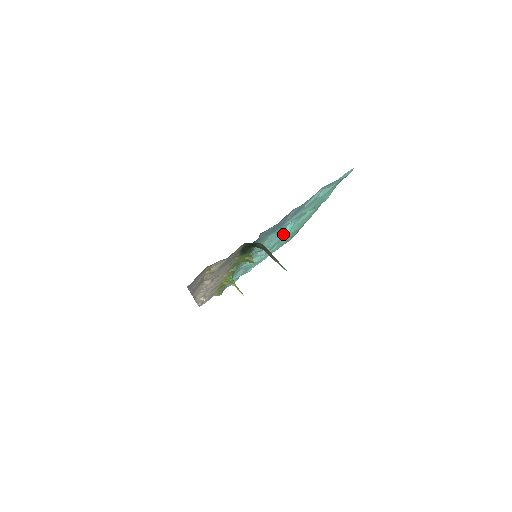
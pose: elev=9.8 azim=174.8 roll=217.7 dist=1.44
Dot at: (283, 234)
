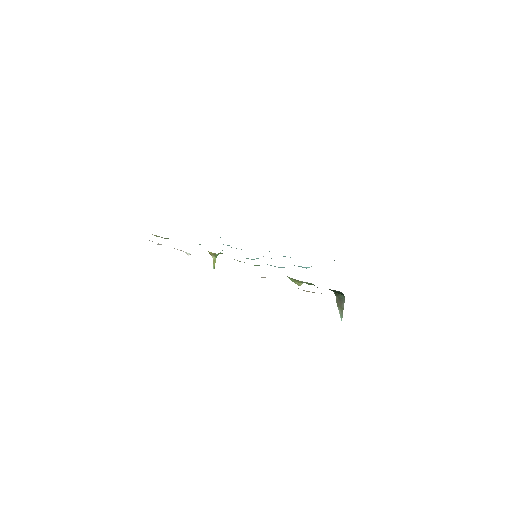
Dot at: (302, 267)
